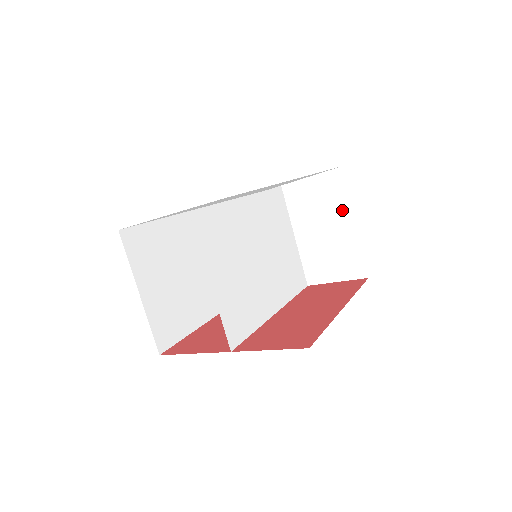
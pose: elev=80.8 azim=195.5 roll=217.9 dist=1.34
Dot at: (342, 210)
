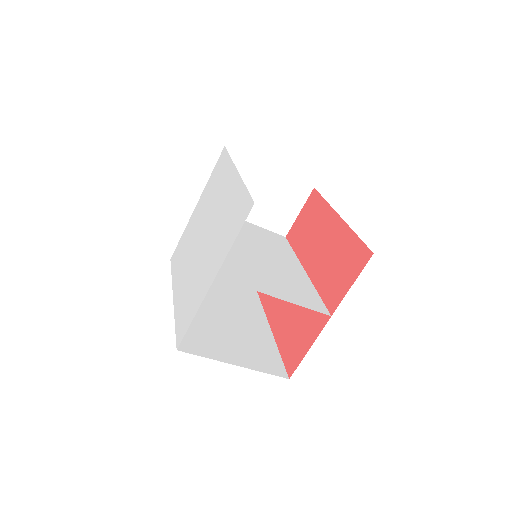
Dot at: (255, 170)
